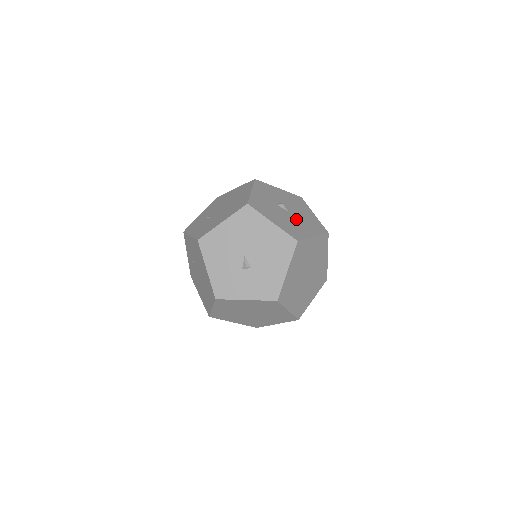
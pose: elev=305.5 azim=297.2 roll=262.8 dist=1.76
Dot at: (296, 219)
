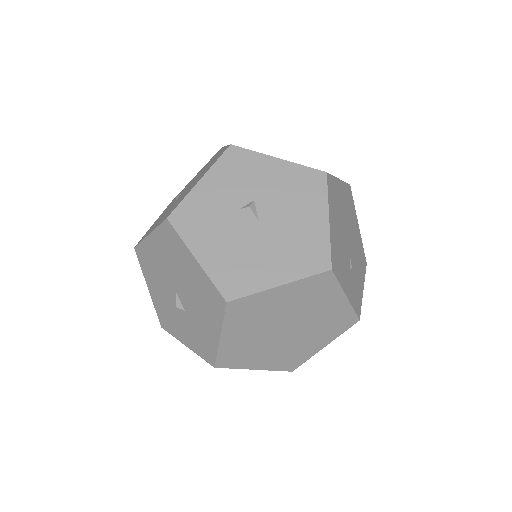
Dot at: (264, 241)
